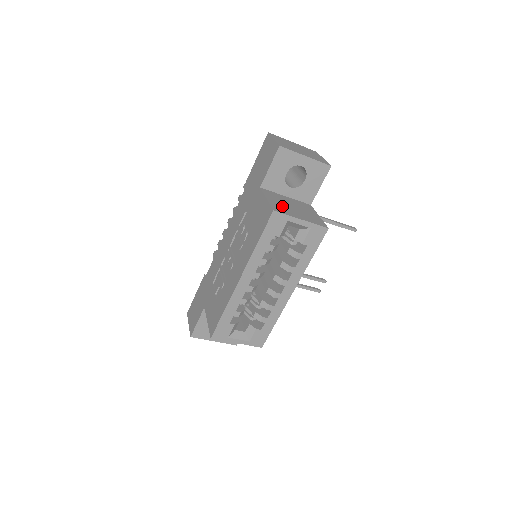
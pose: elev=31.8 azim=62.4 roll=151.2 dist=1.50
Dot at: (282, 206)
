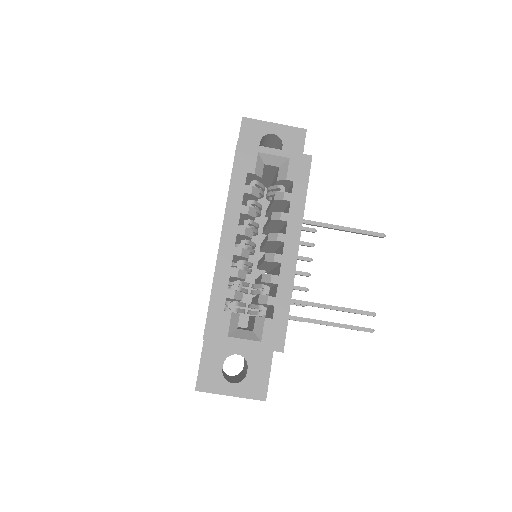
Dot at: occluded
